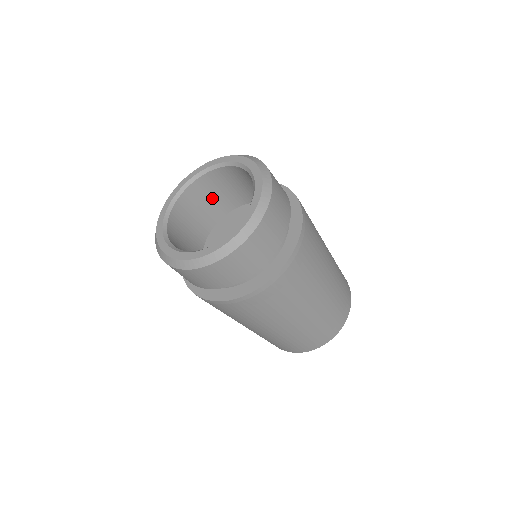
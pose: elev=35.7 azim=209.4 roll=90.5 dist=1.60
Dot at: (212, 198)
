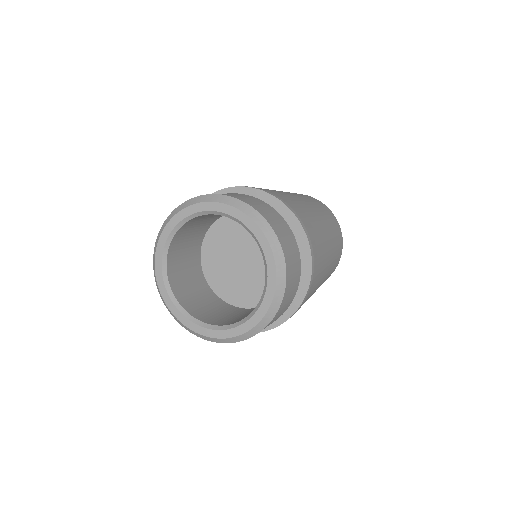
Dot at: occluded
